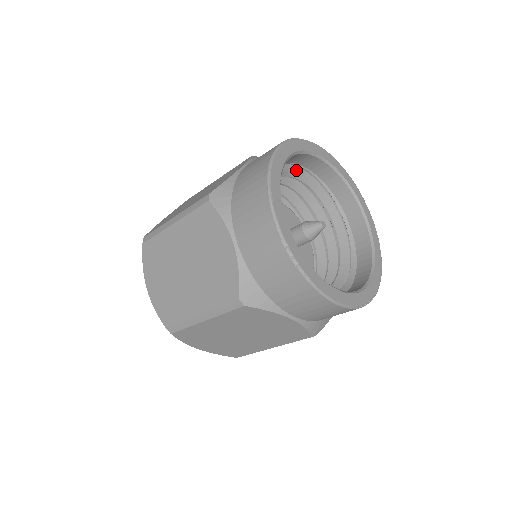
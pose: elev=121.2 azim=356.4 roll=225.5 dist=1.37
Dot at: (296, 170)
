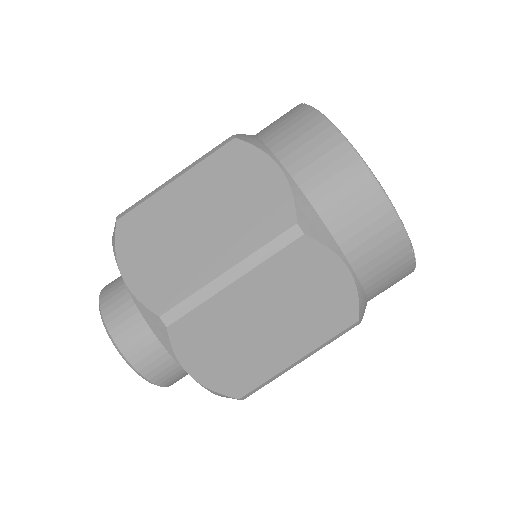
Dot at: occluded
